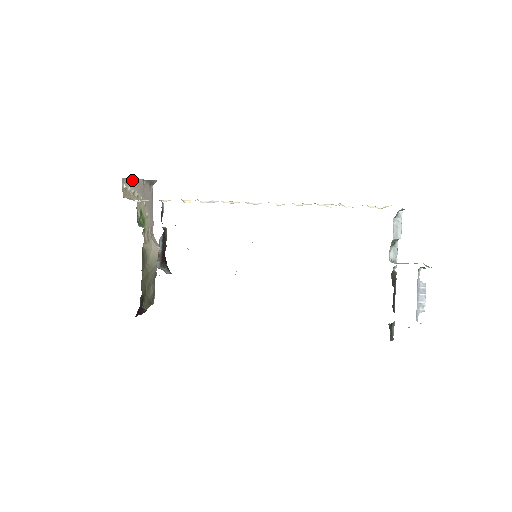
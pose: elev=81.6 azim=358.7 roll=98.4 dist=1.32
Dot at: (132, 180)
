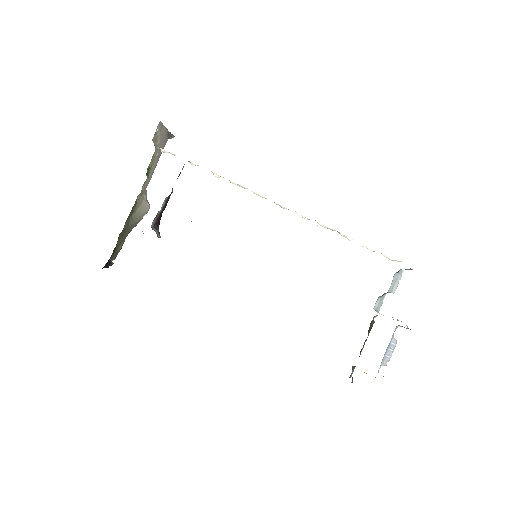
Dot at: (163, 126)
